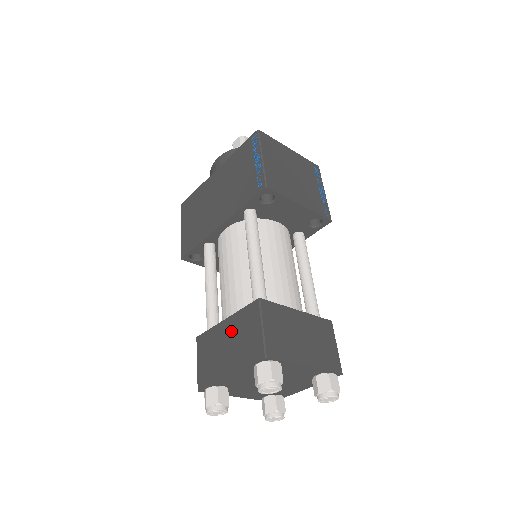
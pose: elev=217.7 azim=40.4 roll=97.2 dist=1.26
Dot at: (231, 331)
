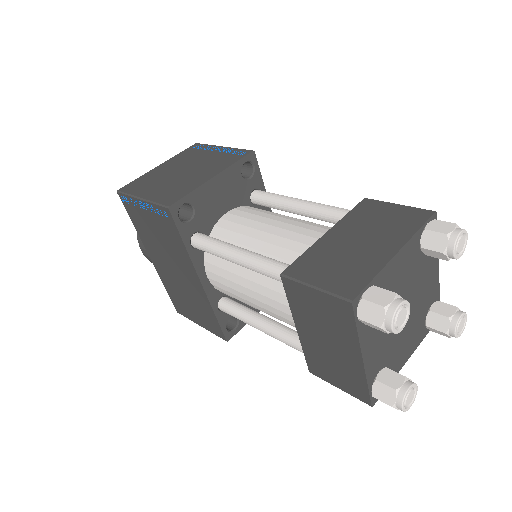
Dot at: (310, 329)
